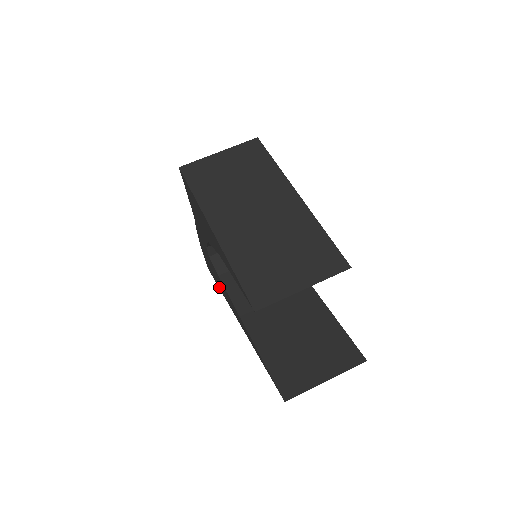
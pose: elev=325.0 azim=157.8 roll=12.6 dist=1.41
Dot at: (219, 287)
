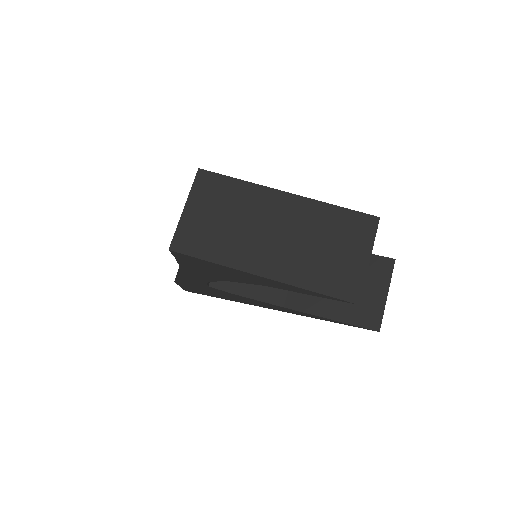
Dot at: occluded
